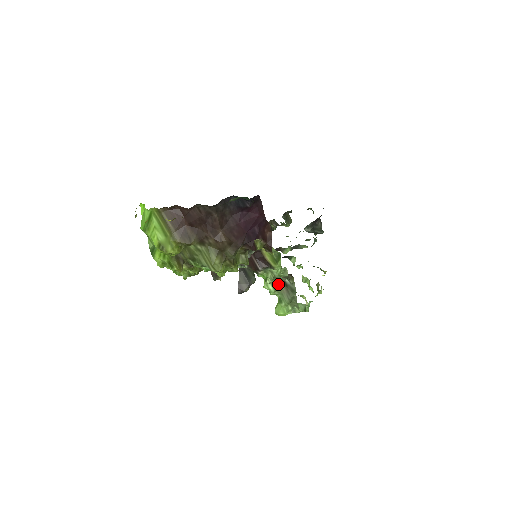
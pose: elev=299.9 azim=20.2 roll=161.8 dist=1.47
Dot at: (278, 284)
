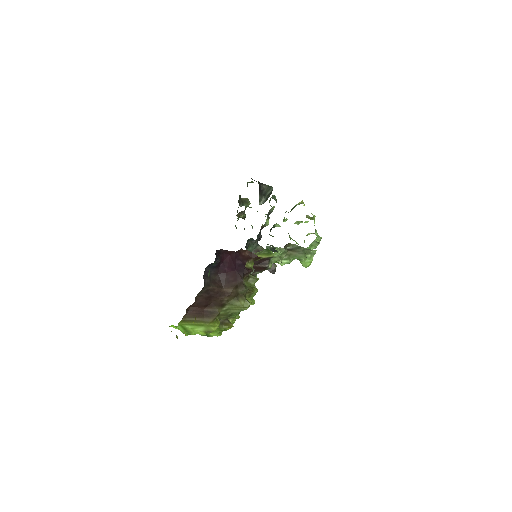
Dot at: (286, 255)
